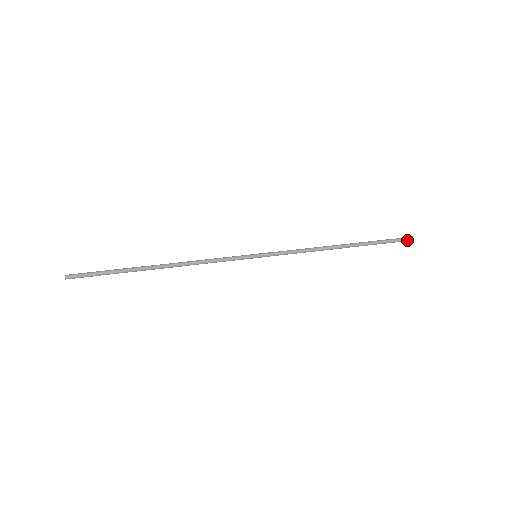
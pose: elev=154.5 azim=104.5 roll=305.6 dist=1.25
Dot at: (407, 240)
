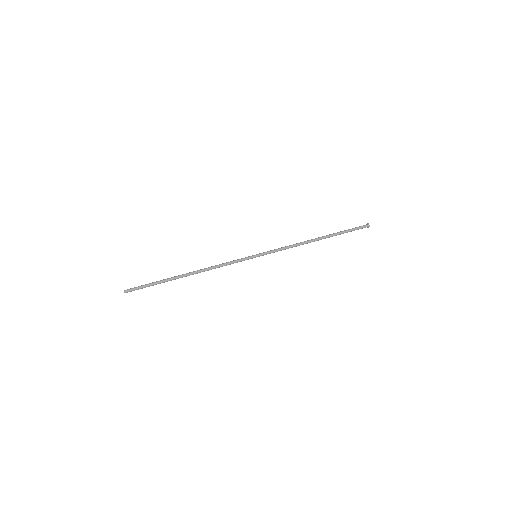
Dot at: (365, 227)
